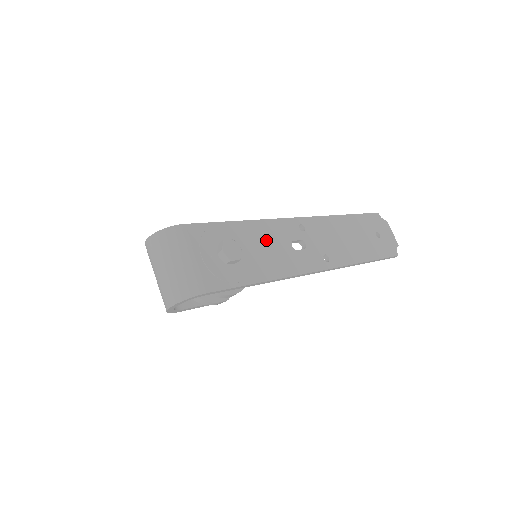
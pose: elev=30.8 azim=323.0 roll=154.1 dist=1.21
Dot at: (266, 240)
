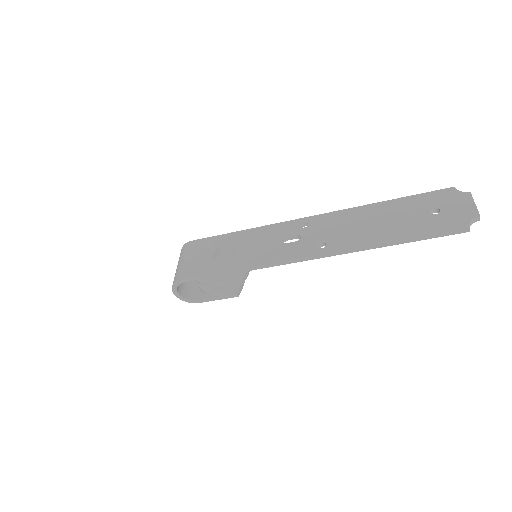
Dot at: (255, 240)
